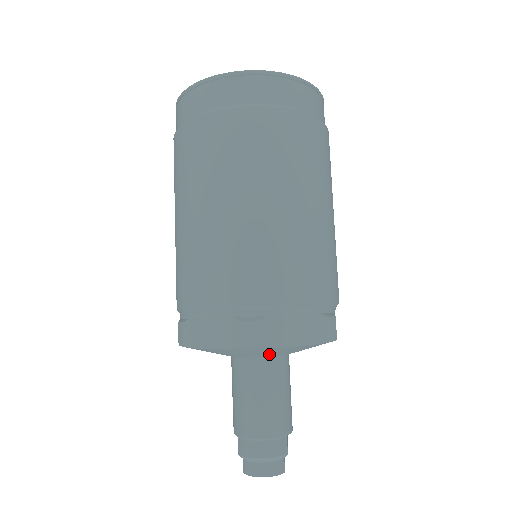
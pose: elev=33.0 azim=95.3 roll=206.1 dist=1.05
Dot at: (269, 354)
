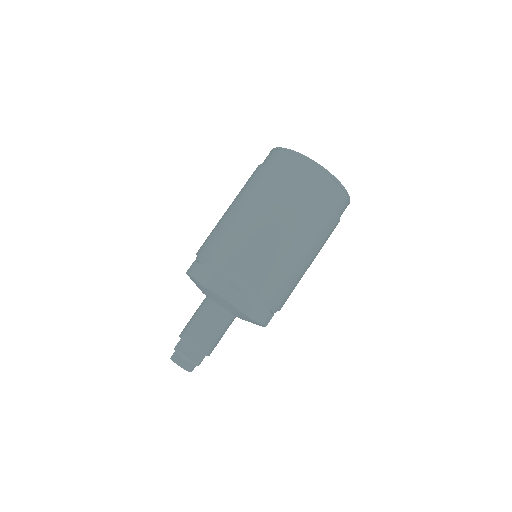
Dot at: (229, 310)
